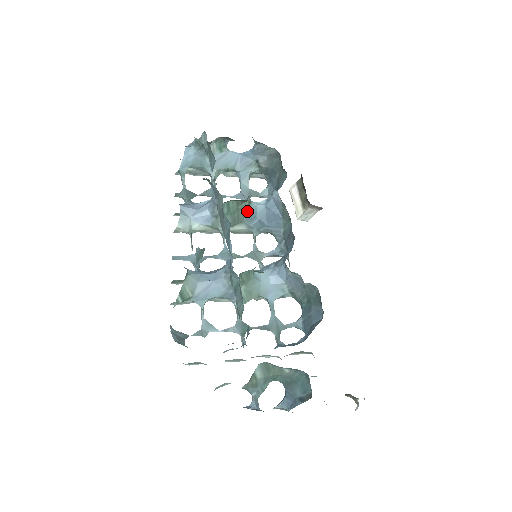
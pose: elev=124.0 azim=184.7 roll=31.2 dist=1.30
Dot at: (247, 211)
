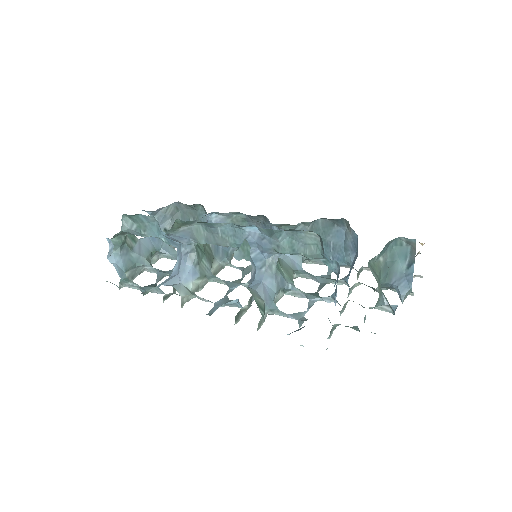
Dot at: (209, 246)
